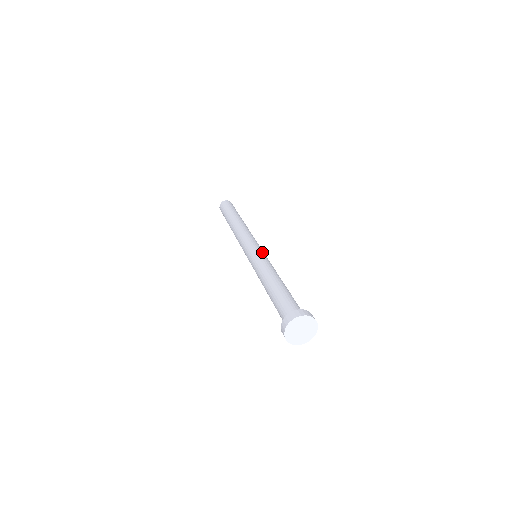
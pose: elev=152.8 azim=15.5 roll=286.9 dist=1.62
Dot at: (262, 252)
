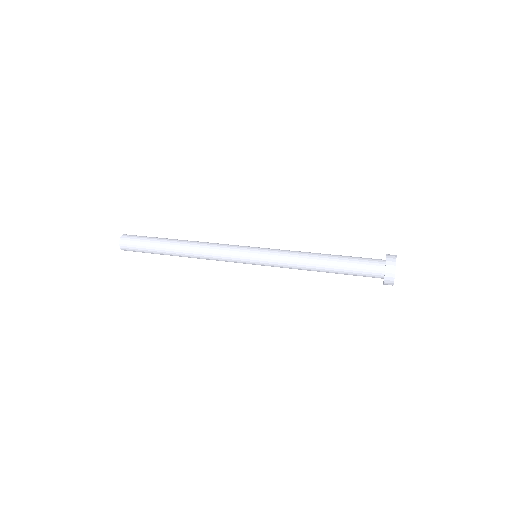
Dot at: (264, 248)
